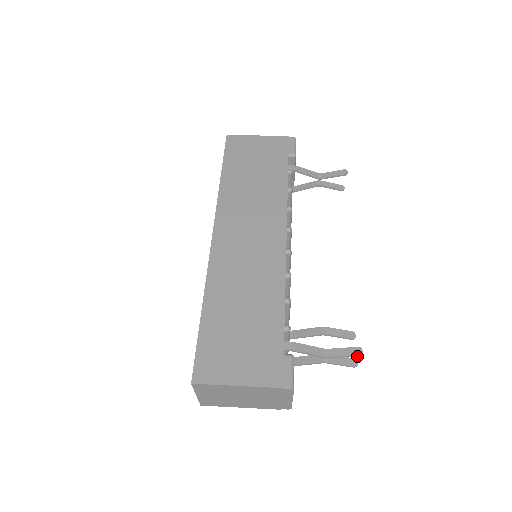
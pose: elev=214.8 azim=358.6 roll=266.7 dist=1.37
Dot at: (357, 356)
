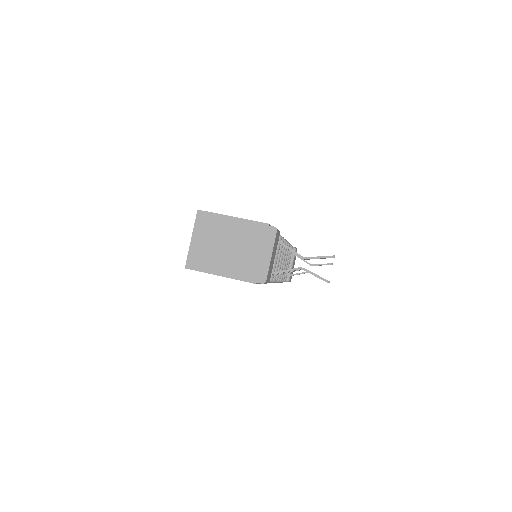
Dot at: (330, 257)
